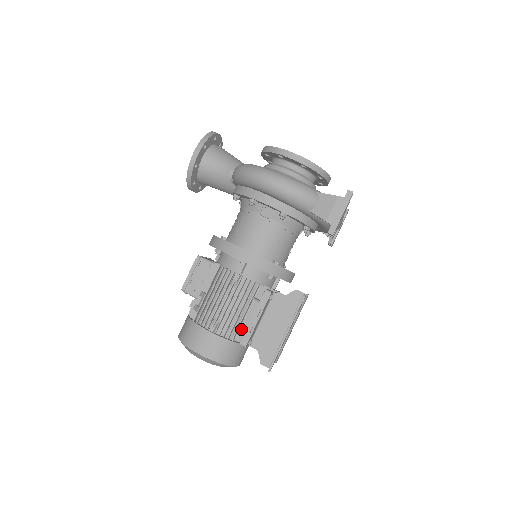
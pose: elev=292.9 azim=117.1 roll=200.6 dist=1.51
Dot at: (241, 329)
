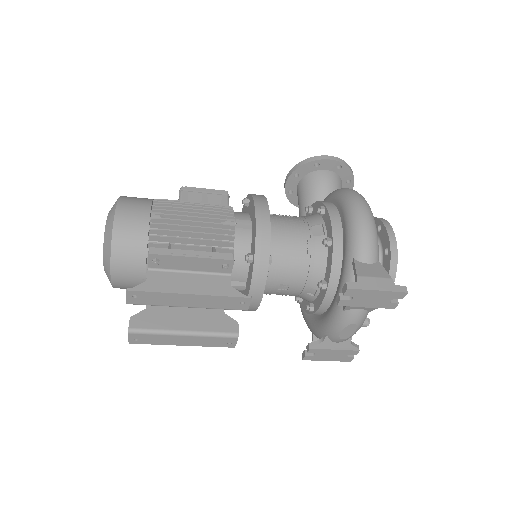
Dot at: (169, 245)
